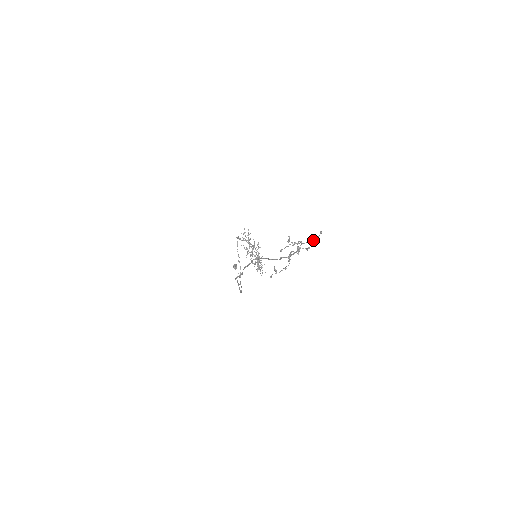
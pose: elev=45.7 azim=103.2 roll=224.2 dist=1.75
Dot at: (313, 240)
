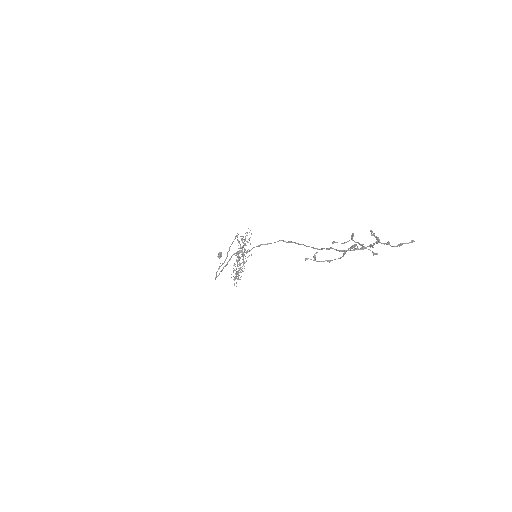
Dot at: occluded
